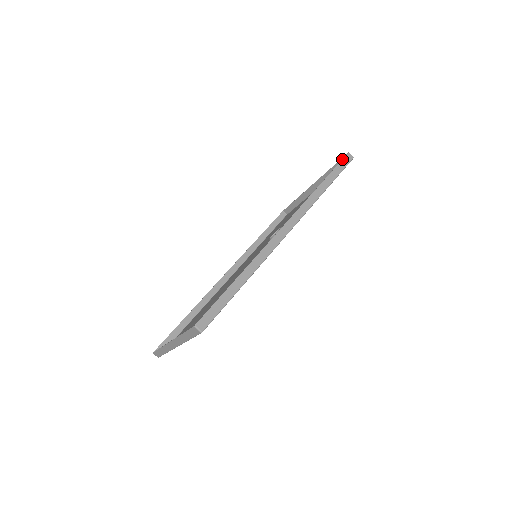
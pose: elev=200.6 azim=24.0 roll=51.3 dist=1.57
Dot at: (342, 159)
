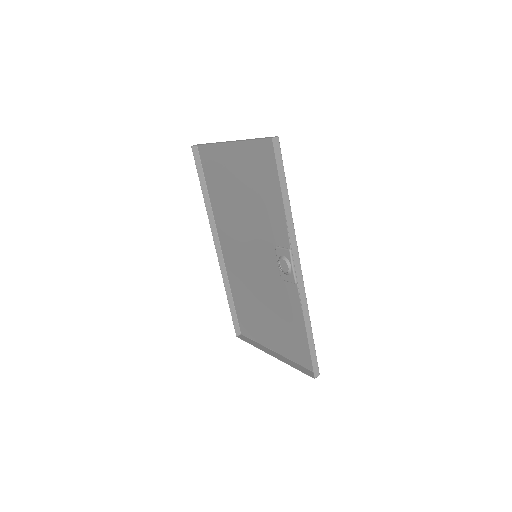
Dot at: occluded
